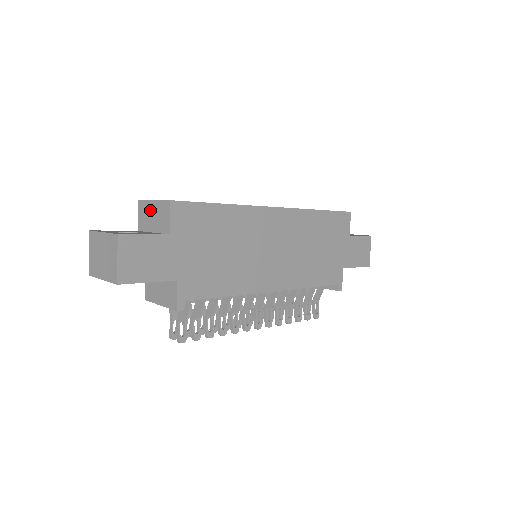
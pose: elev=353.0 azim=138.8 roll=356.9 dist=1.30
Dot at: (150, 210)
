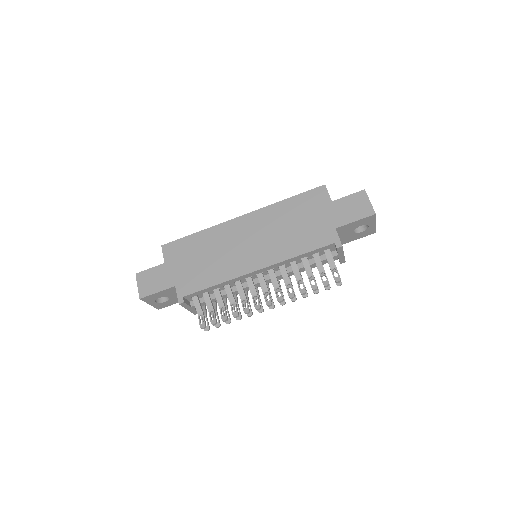
Dot at: occluded
